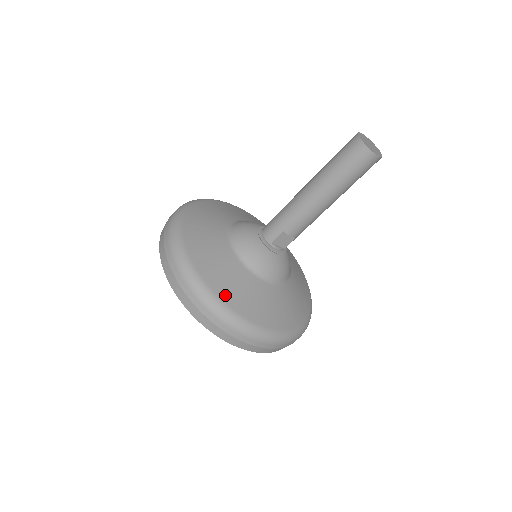
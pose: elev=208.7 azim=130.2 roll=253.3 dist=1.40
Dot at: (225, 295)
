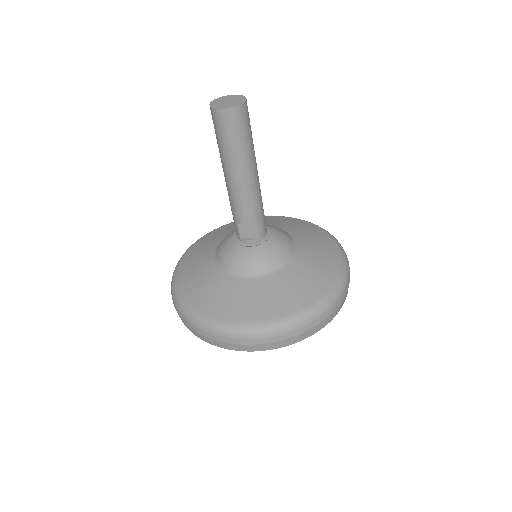
Dot at: (199, 304)
